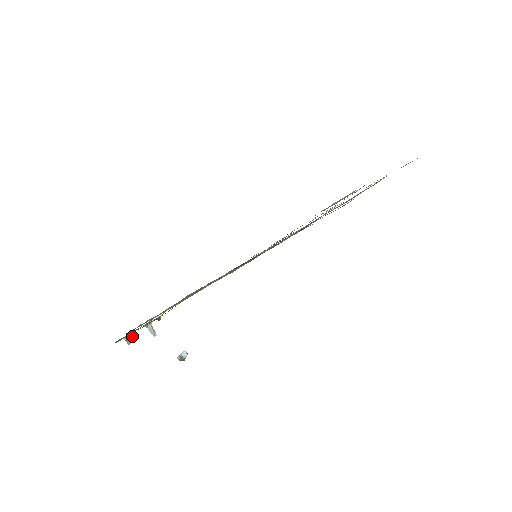
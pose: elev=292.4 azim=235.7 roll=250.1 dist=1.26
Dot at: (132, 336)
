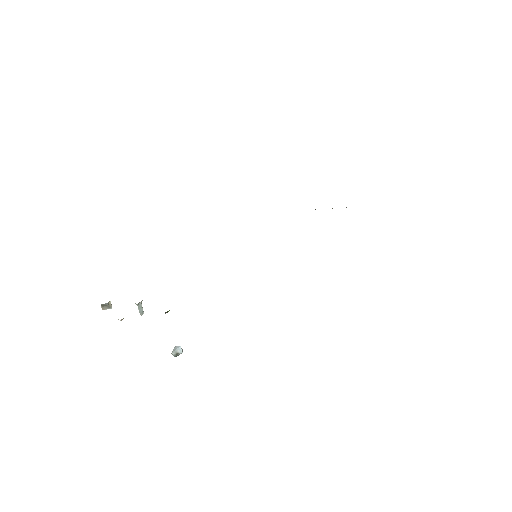
Dot at: occluded
